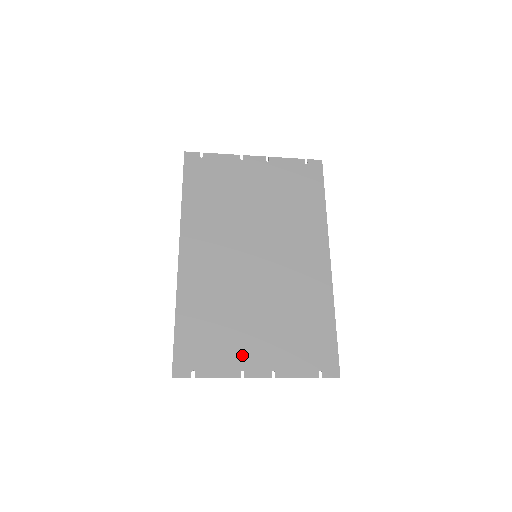
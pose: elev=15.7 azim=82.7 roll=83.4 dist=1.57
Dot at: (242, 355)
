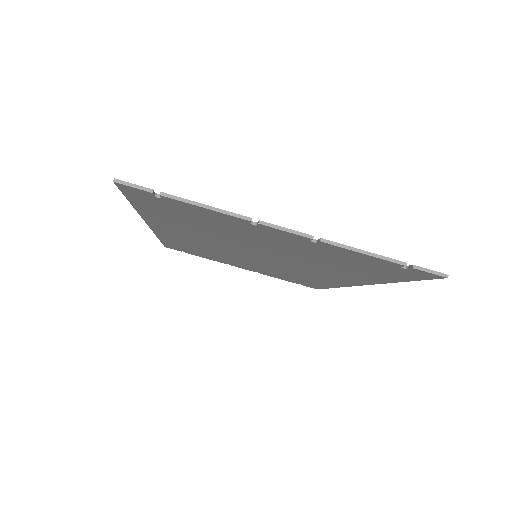
Dot at: occluded
